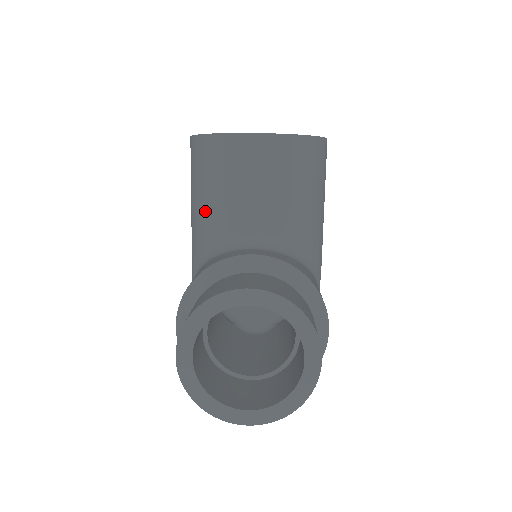
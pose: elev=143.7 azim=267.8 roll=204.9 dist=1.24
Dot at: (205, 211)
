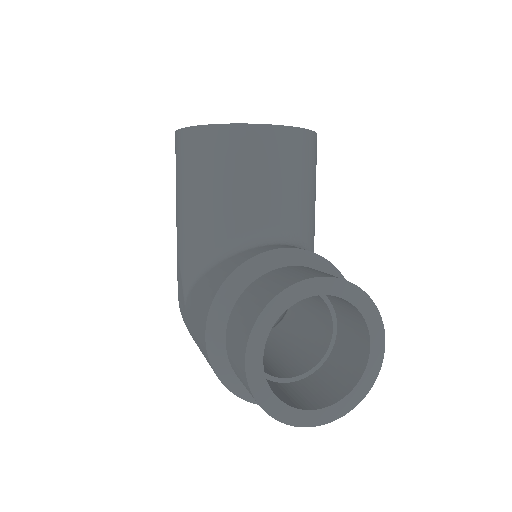
Dot at: (211, 208)
